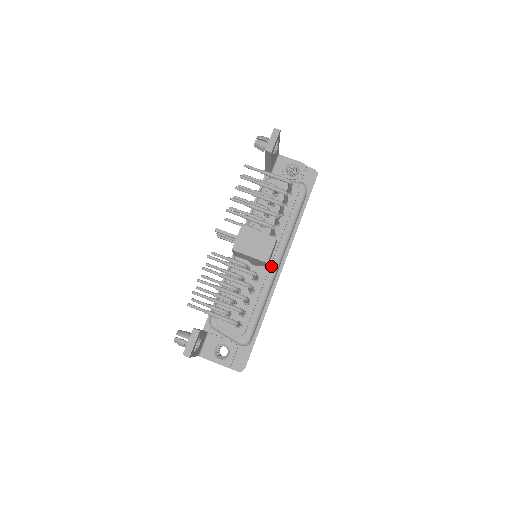
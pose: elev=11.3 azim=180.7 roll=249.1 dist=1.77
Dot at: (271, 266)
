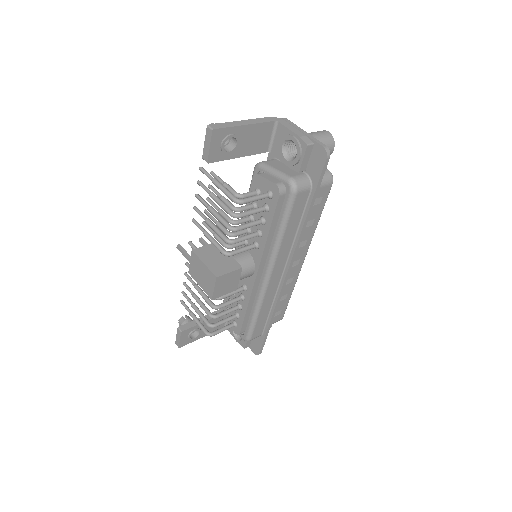
Dot at: (262, 277)
